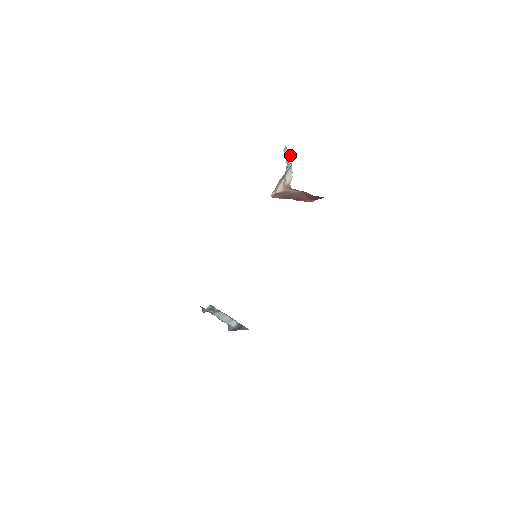
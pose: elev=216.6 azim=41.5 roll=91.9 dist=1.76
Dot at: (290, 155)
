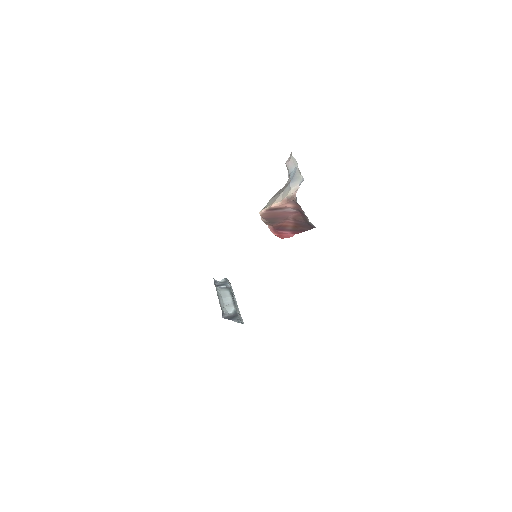
Dot at: (297, 165)
